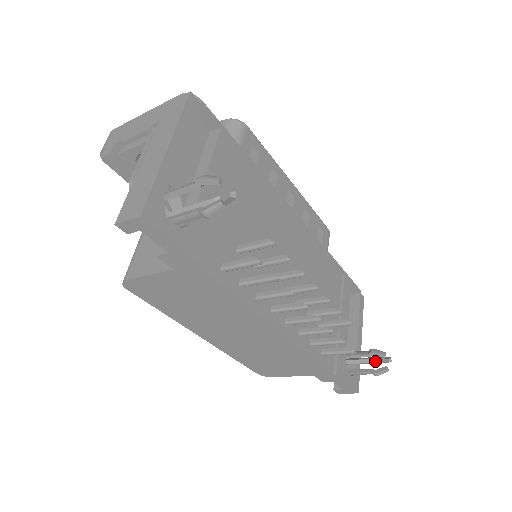
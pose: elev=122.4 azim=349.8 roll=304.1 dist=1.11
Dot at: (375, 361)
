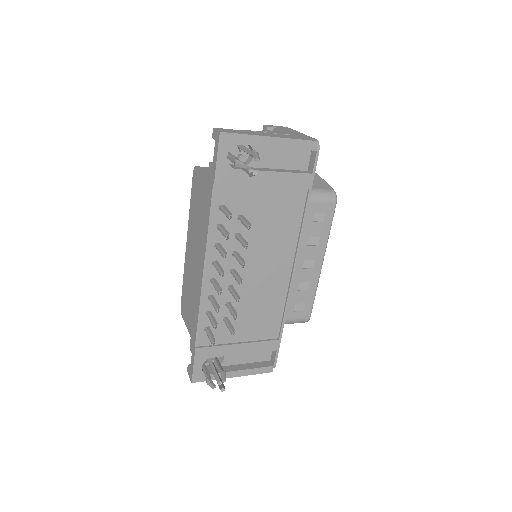
Dot at: (219, 382)
